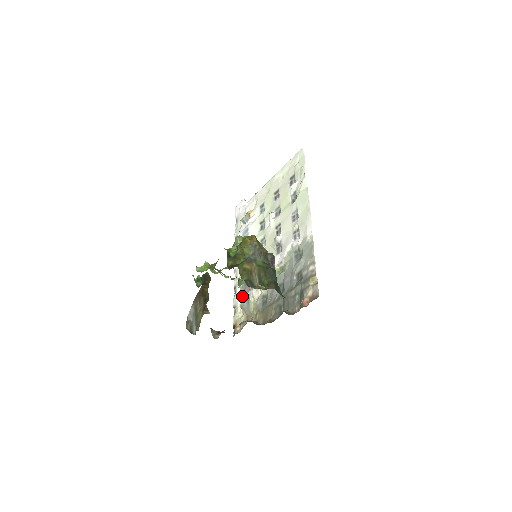
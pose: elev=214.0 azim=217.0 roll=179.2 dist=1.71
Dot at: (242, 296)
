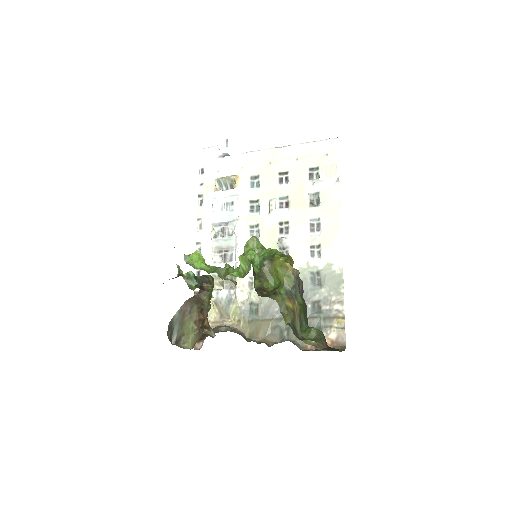
Dot at: (217, 289)
